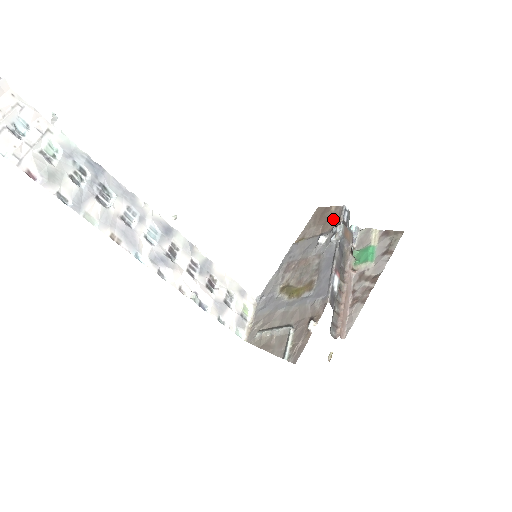
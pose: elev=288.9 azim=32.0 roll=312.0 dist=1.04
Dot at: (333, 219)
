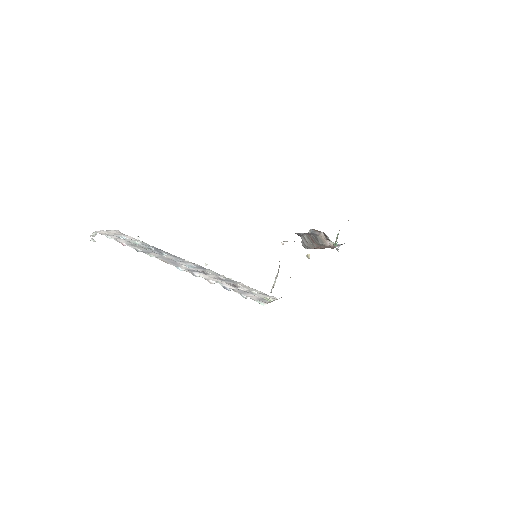
Dot at: occluded
